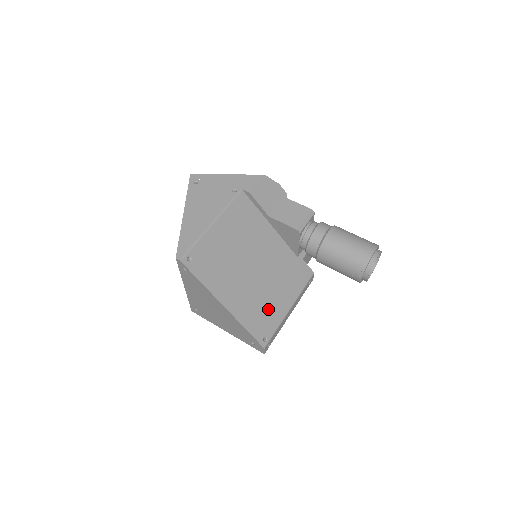
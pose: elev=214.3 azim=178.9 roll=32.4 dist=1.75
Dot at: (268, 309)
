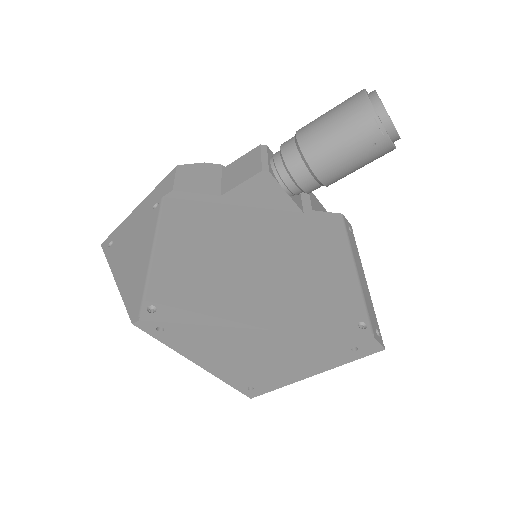
Dot at: (326, 289)
